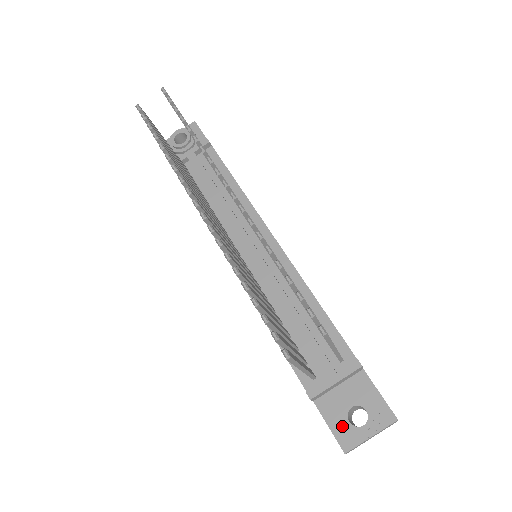
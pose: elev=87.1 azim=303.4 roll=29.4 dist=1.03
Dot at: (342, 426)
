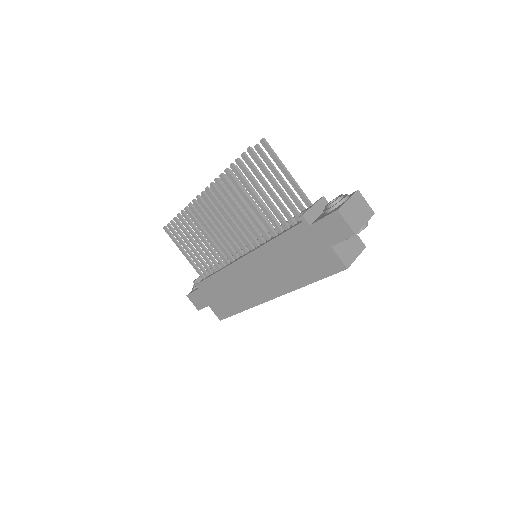
Dot at: (328, 209)
